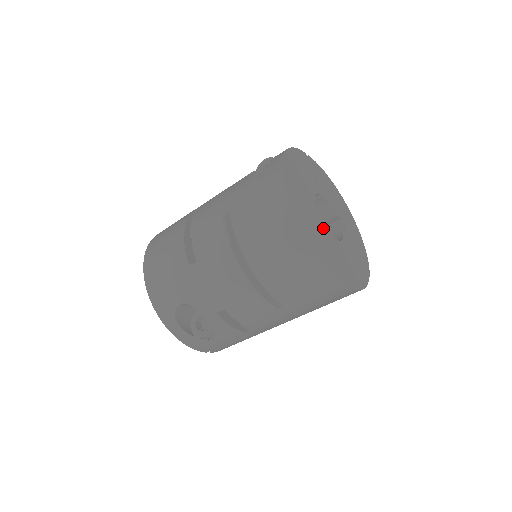
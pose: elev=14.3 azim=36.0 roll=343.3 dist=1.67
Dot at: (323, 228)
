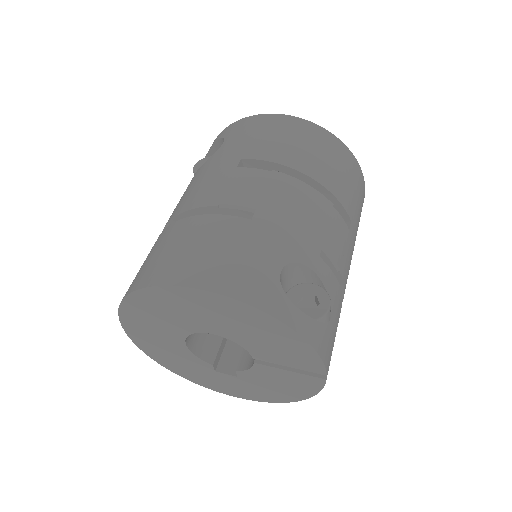
Dot at: occluded
